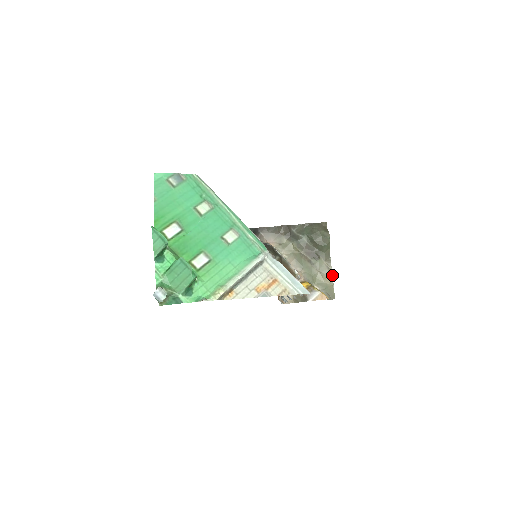
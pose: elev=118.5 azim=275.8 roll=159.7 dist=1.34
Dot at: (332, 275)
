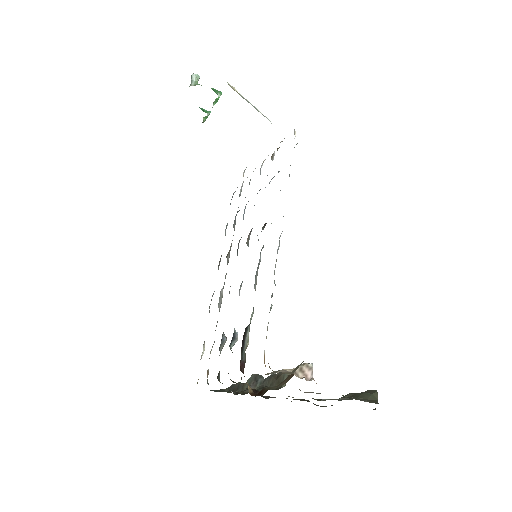
Dot at: occluded
